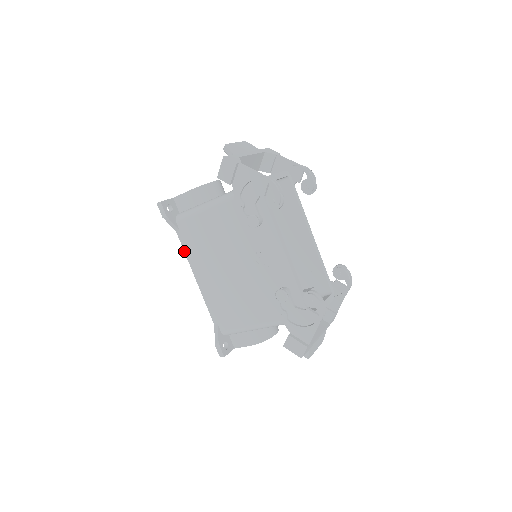
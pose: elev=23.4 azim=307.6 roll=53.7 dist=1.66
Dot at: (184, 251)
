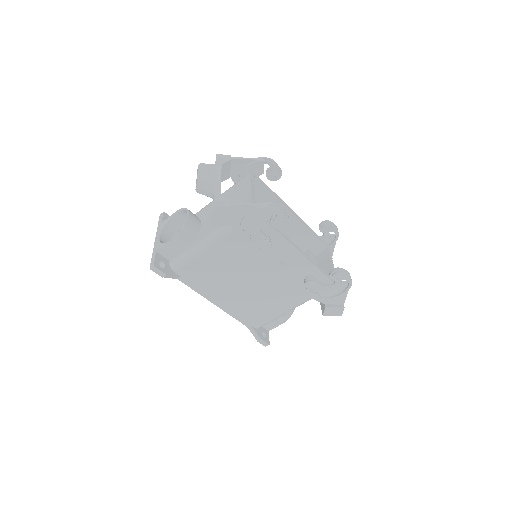
Dot at: occluded
